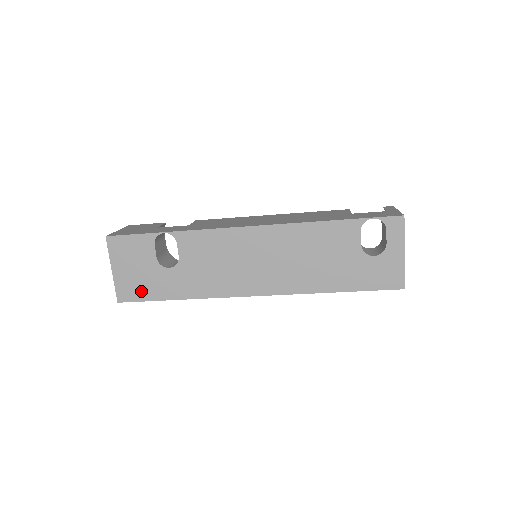
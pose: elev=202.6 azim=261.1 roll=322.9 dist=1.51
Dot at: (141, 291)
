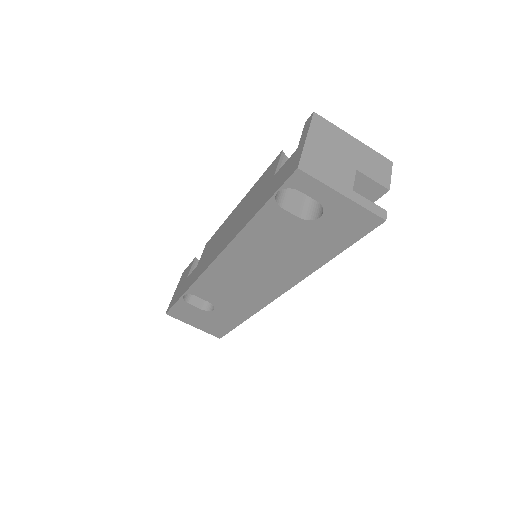
Dot at: (221, 328)
